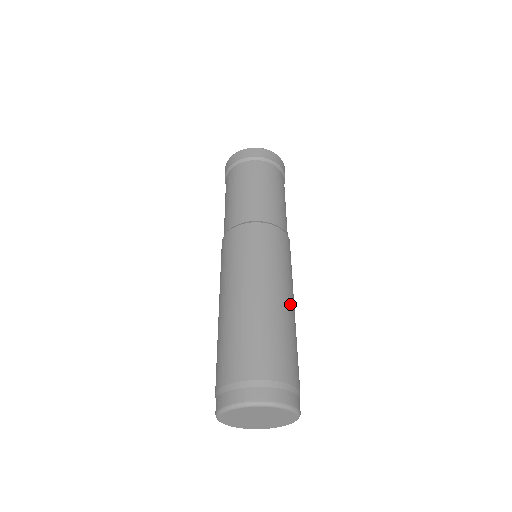
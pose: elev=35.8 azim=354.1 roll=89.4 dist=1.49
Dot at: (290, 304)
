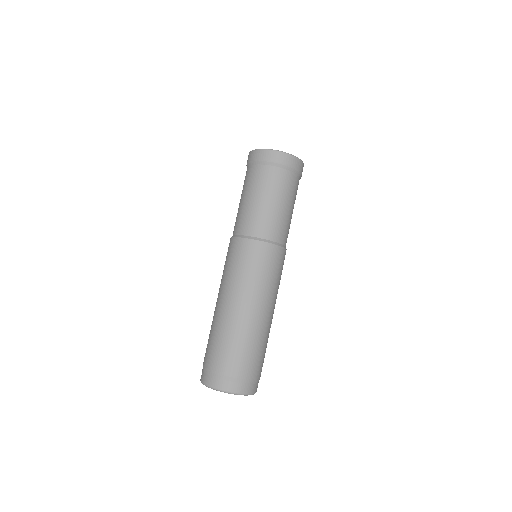
Dot at: (265, 314)
